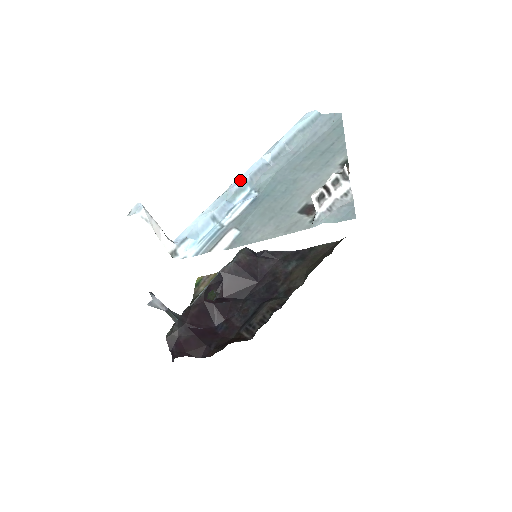
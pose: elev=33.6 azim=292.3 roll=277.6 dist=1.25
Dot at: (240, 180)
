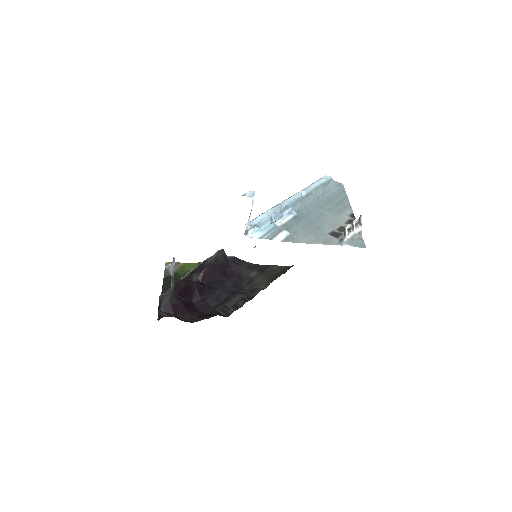
Dot at: (289, 201)
